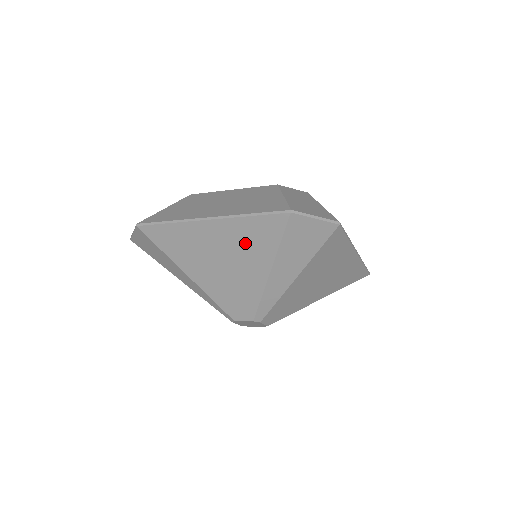
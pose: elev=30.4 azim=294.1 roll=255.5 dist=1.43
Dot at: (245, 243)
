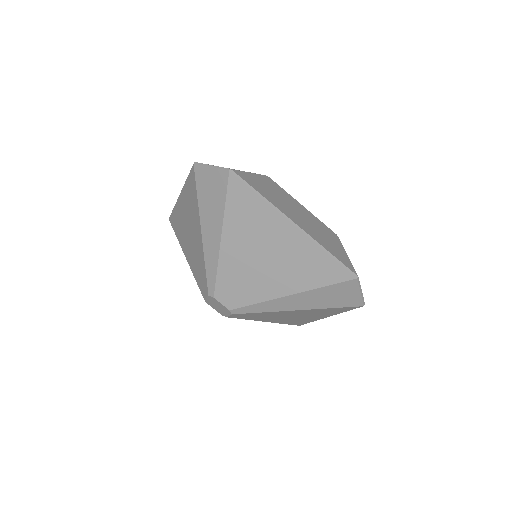
Dot at: (300, 264)
